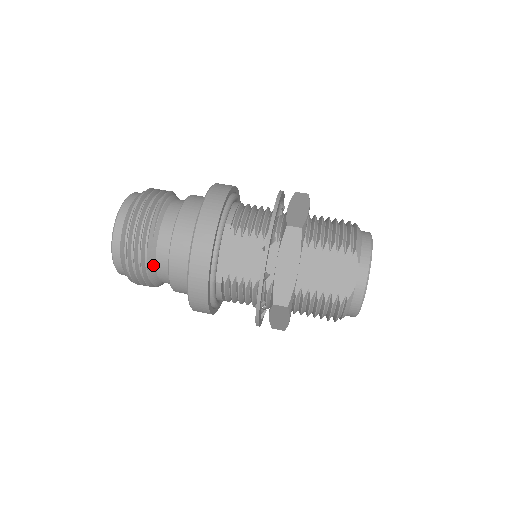
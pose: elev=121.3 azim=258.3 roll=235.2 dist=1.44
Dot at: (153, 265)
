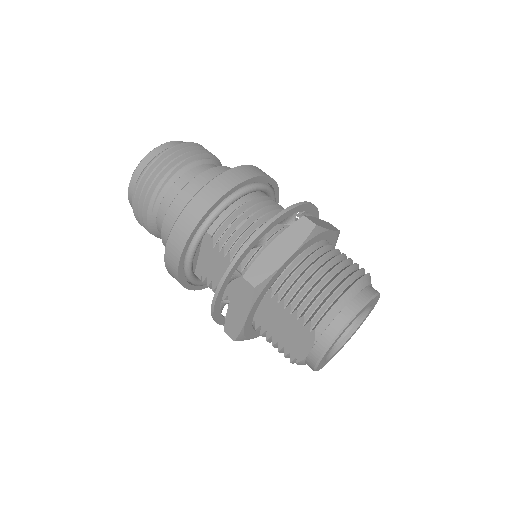
Dot at: (157, 232)
